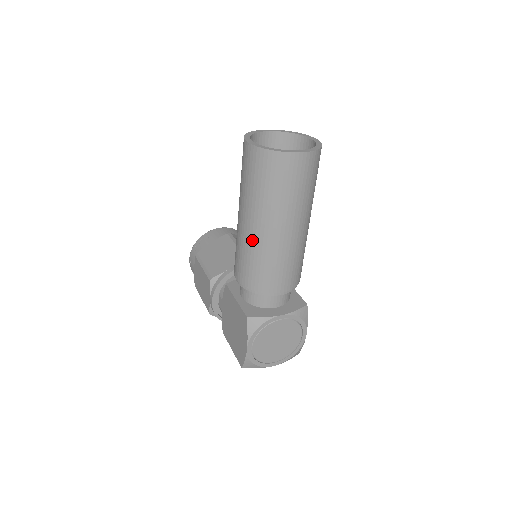
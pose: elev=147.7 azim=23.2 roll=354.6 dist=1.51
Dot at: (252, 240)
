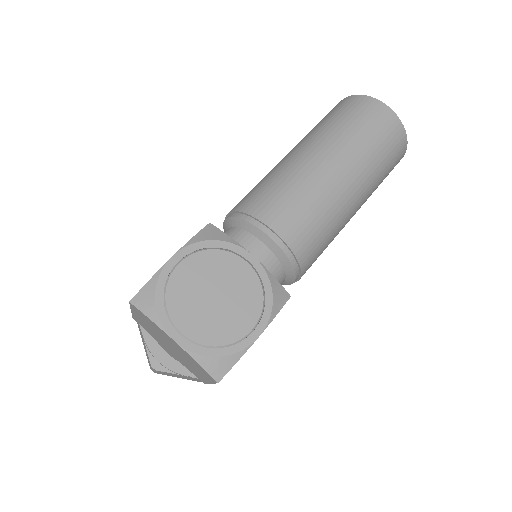
Dot at: (284, 162)
